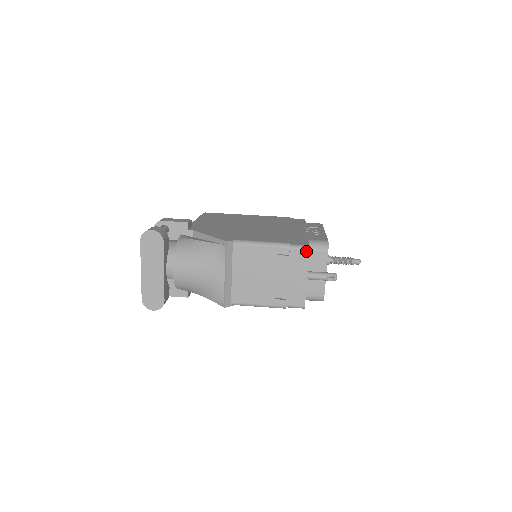
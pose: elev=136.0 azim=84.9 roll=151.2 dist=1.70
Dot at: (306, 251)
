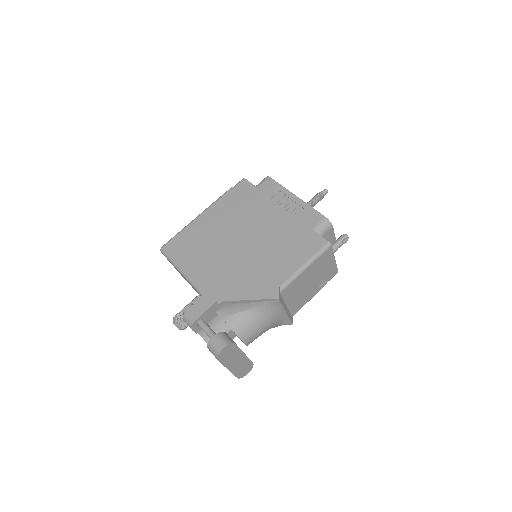
Dot at: (330, 248)
